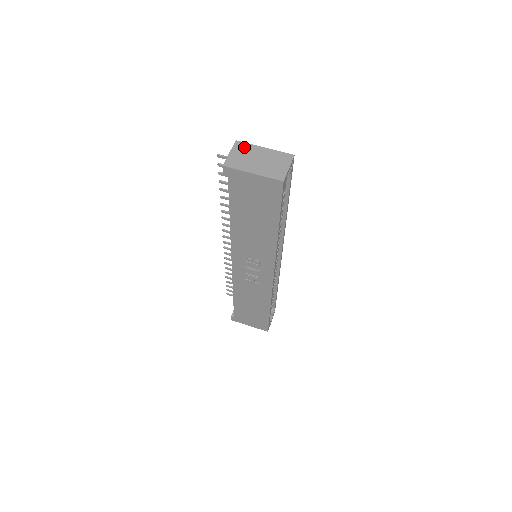
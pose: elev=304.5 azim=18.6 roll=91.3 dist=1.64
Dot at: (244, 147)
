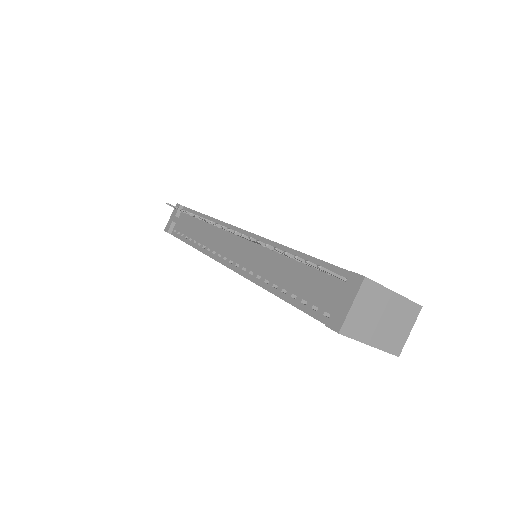
Dot at: (372, 292)
